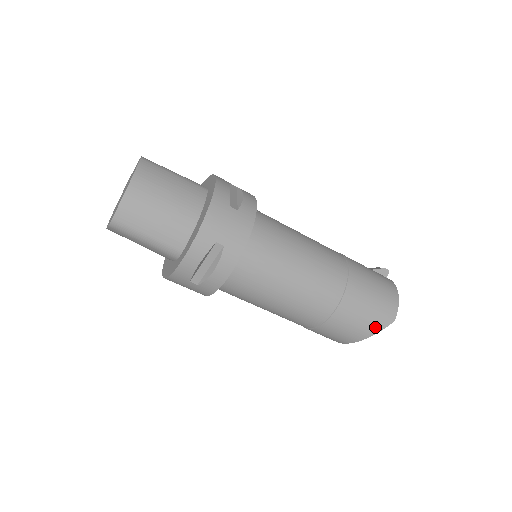
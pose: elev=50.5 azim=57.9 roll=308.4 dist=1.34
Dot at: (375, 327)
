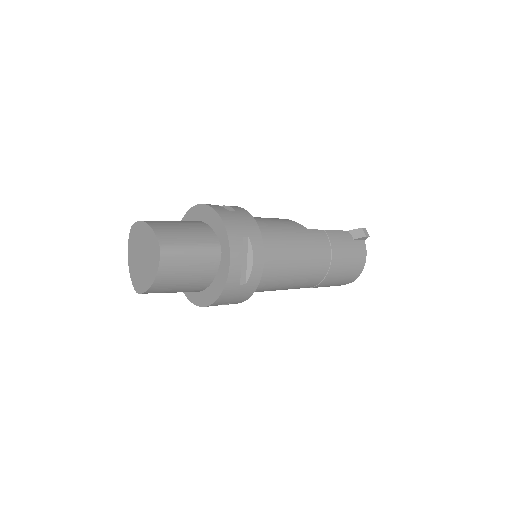
Dot at: occluded
